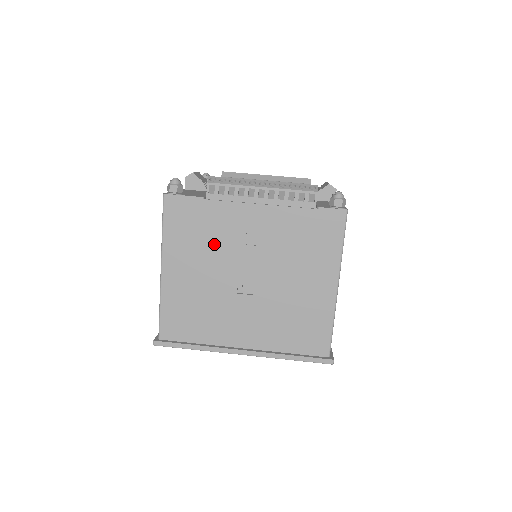
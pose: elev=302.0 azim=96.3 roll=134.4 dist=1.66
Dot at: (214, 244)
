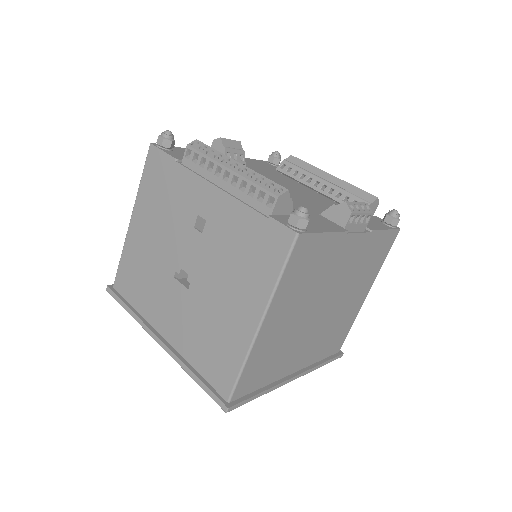
Dot at: (171, 214)
